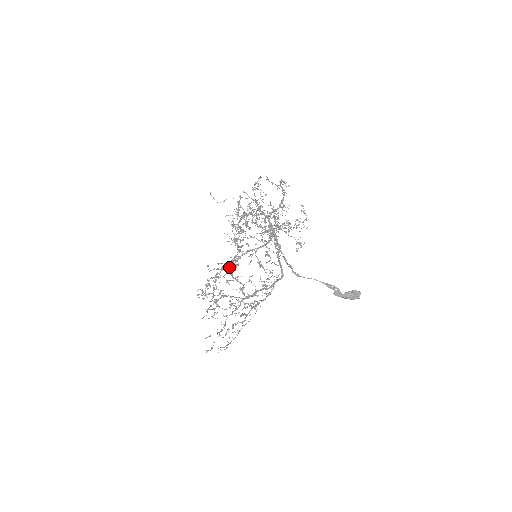
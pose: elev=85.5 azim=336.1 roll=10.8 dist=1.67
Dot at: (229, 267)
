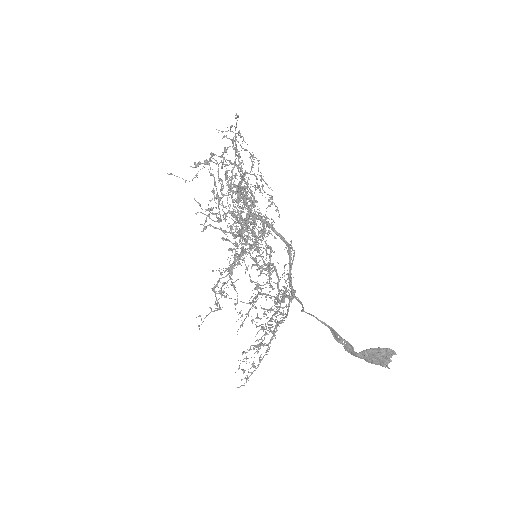
Dot at: (226, 276)
